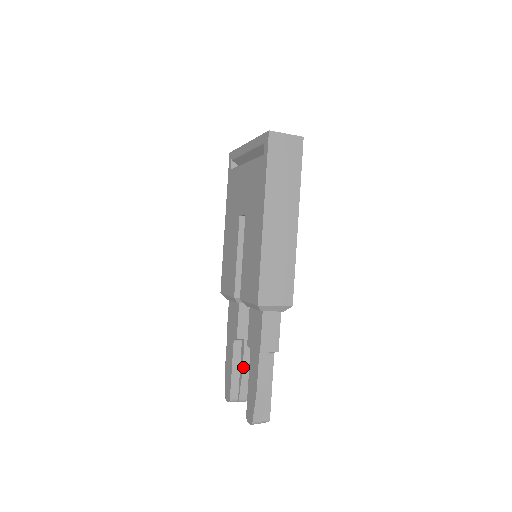
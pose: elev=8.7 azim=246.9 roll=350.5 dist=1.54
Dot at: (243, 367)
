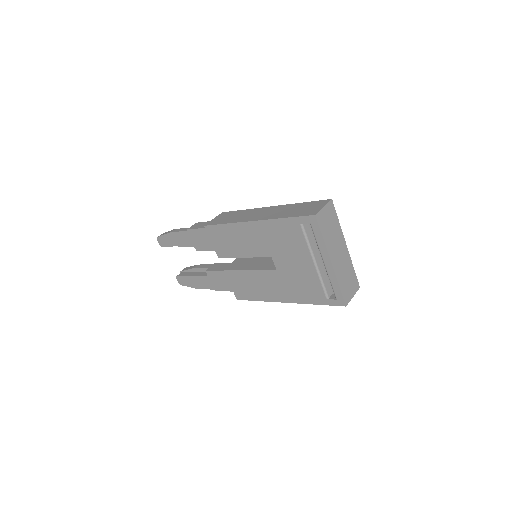
Dot at: occluded
